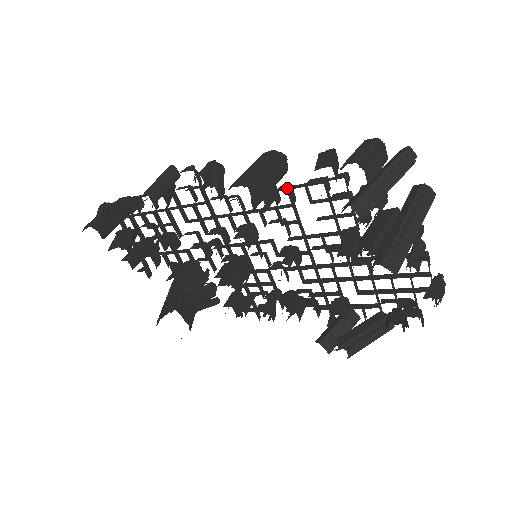
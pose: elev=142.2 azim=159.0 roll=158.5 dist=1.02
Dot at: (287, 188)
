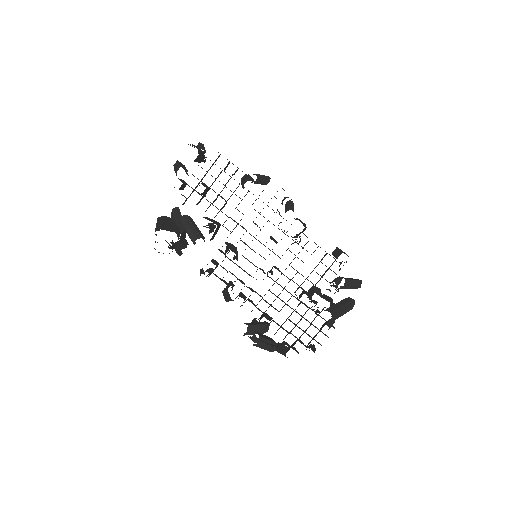
Dot at: occluded
